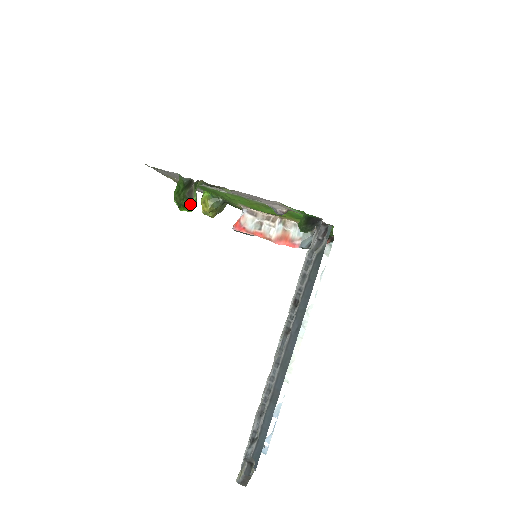
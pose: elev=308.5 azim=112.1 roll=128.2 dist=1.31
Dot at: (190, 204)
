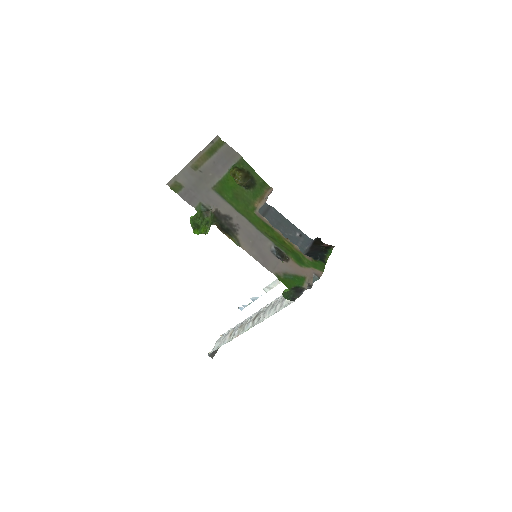
Dot at: (203, 233)
